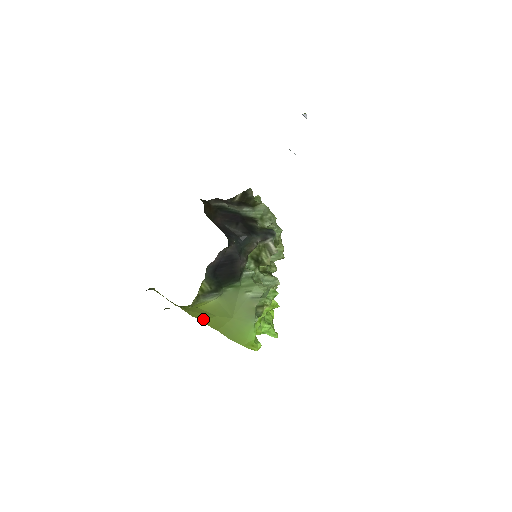
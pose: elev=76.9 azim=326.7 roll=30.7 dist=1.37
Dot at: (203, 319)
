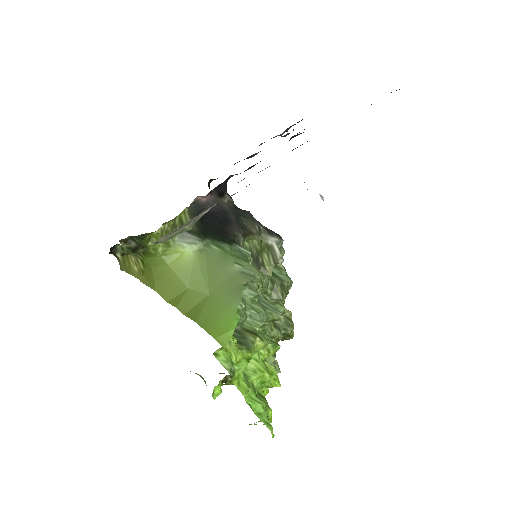
Dot at: (169, 297)
